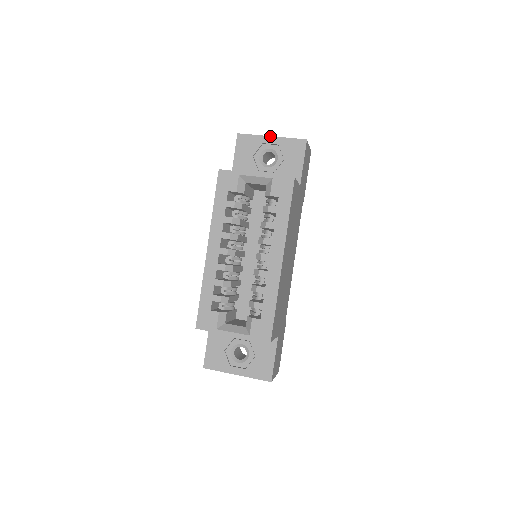
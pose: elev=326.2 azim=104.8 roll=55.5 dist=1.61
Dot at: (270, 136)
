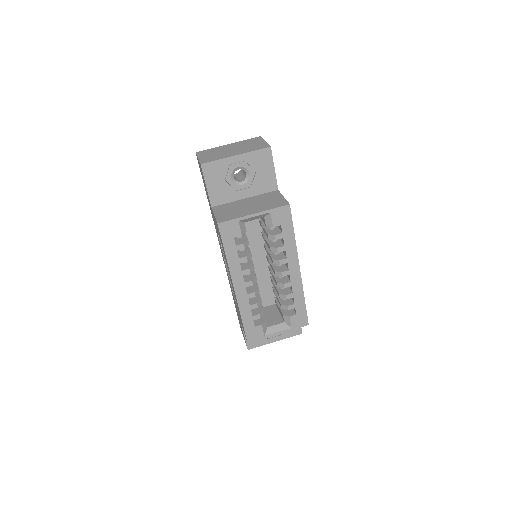
Dot at: (234, 156)
